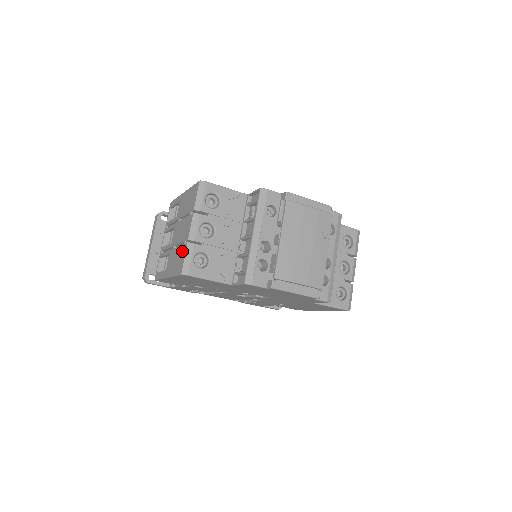
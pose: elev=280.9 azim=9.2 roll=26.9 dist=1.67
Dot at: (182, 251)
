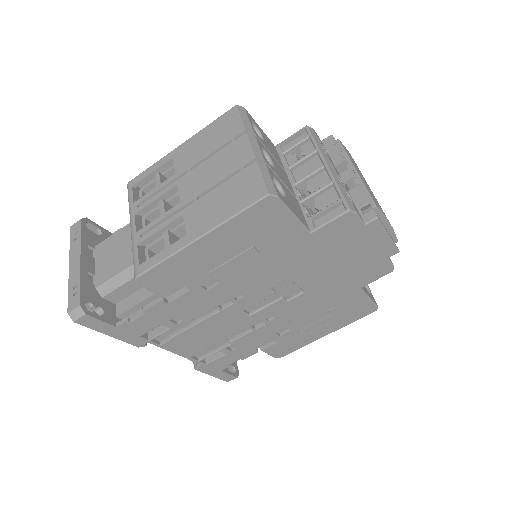
Dot at: (244, 177)
